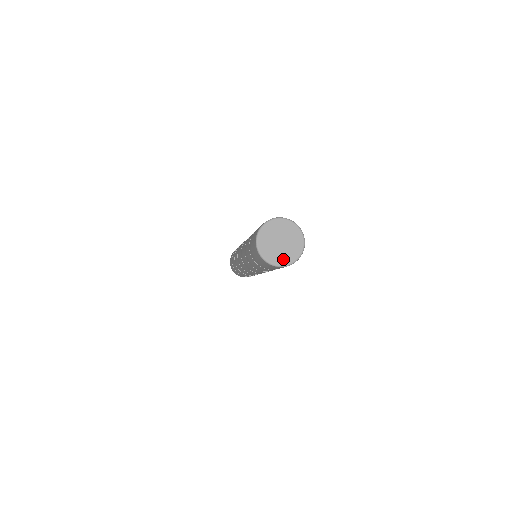
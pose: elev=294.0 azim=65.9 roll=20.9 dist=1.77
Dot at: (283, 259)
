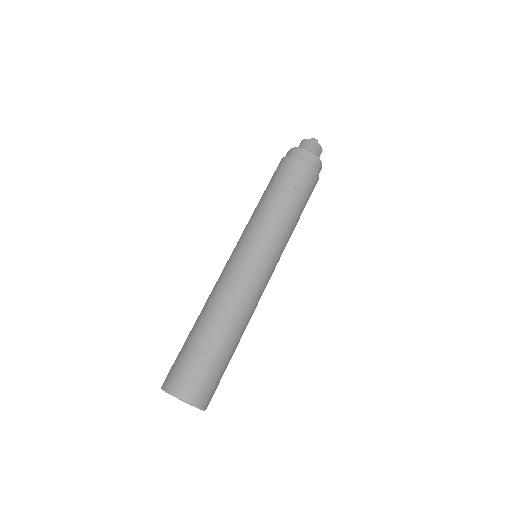
Dot at: occluded
